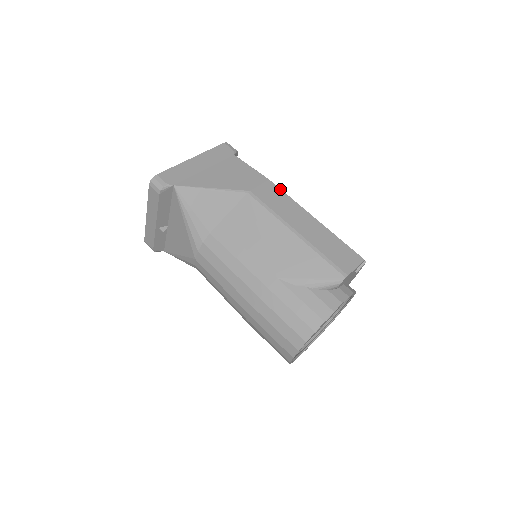
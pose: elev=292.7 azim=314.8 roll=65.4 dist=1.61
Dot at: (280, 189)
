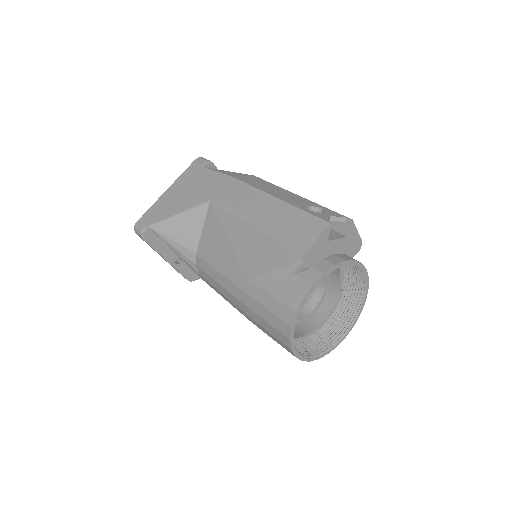
Dot at: (242, 182)
